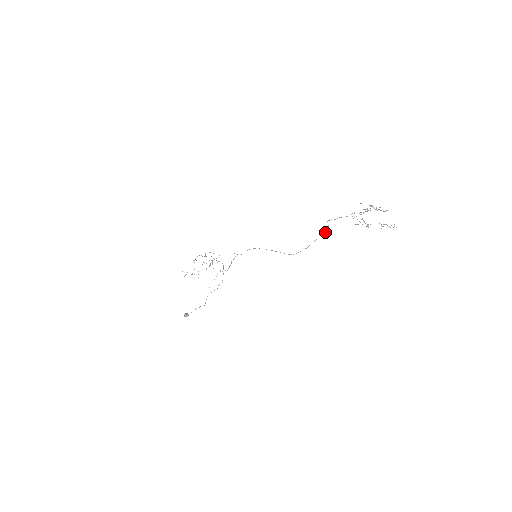
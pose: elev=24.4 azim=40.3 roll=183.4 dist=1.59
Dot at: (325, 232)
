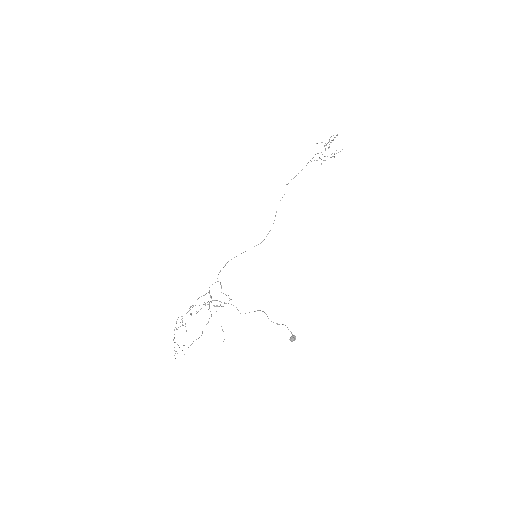
Dot at: occluded
